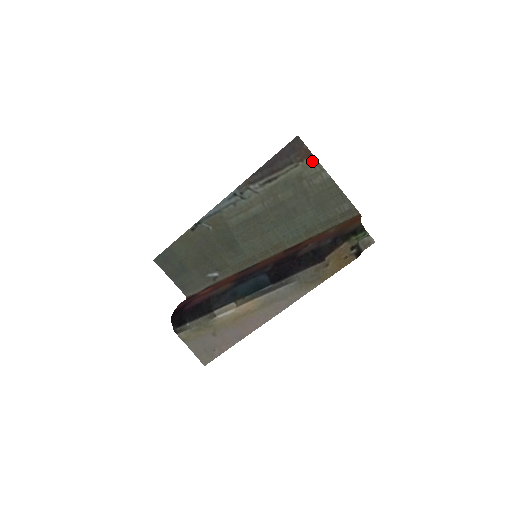
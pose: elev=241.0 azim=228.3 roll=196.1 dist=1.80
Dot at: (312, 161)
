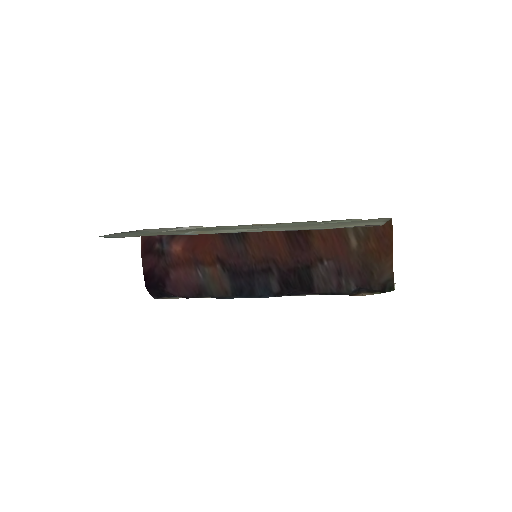
Dot at: occluded
